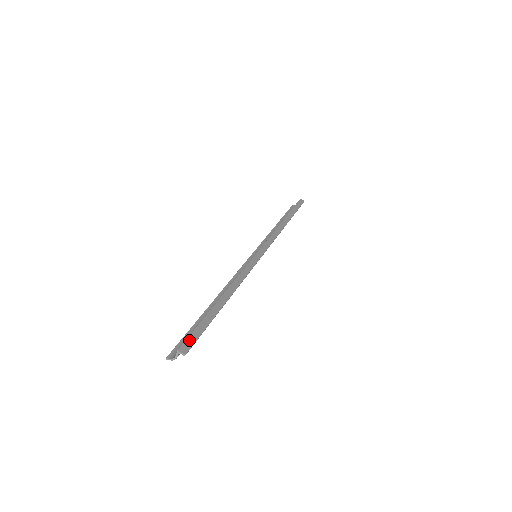
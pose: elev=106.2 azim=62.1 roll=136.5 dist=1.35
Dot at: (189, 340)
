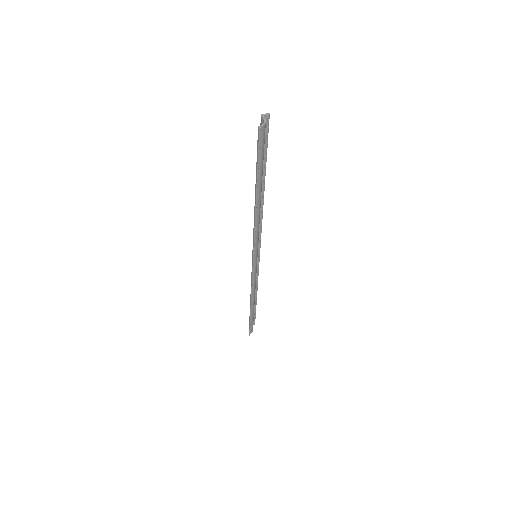
Dot at: occluded
